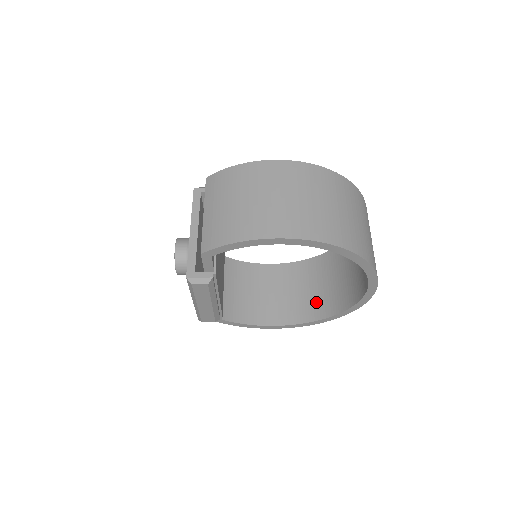
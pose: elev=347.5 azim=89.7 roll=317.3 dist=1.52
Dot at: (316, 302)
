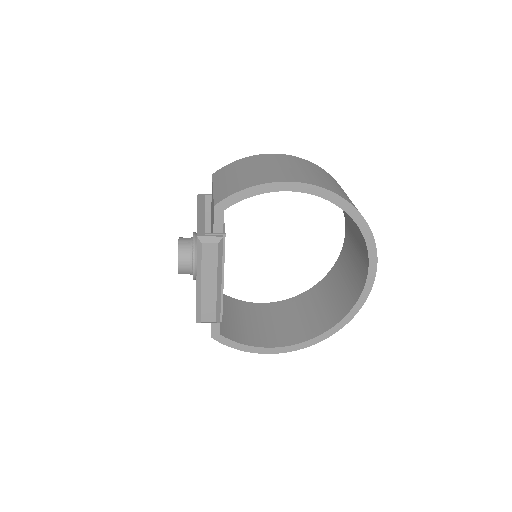
Dot at: (315, 322)
